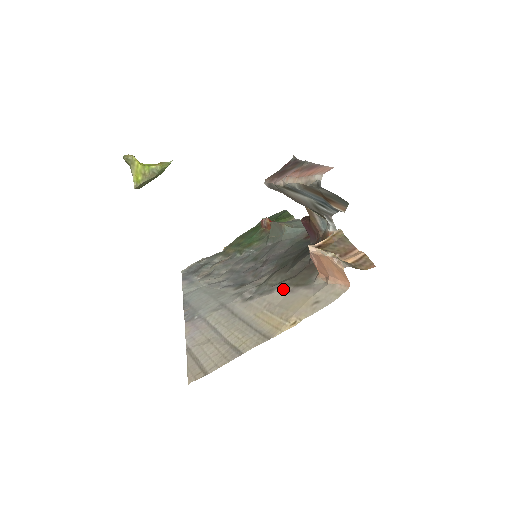
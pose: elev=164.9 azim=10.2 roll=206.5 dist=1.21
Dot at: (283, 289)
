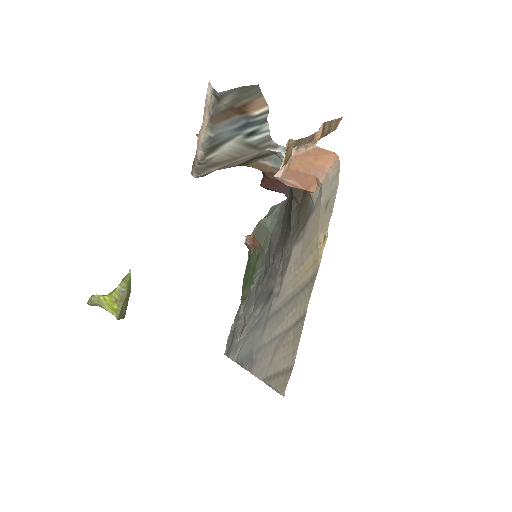
Dot at: (296, 242)
